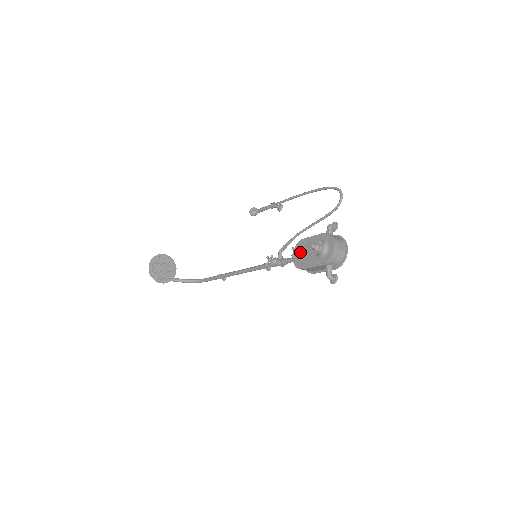
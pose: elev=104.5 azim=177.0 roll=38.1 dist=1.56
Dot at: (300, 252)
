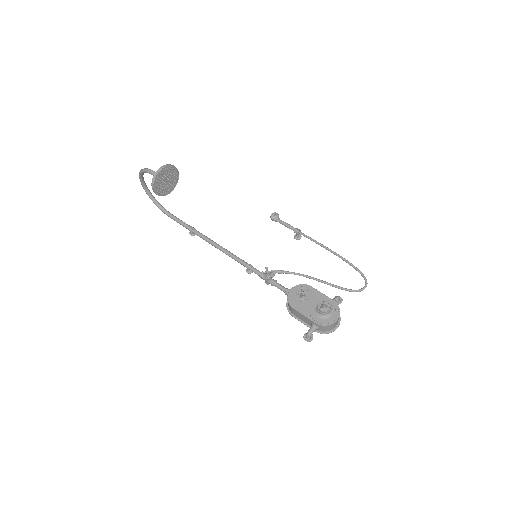
Dot at: (304, 295)
